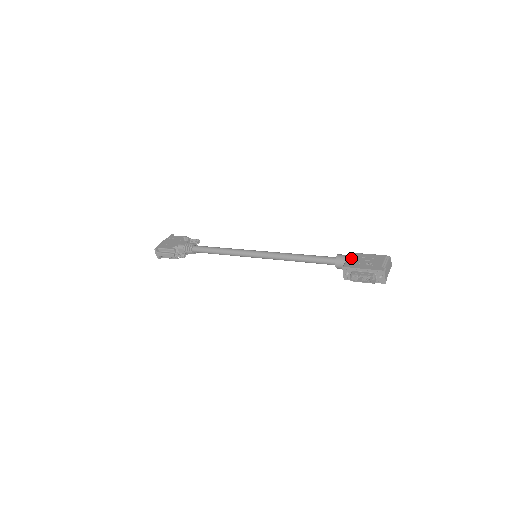
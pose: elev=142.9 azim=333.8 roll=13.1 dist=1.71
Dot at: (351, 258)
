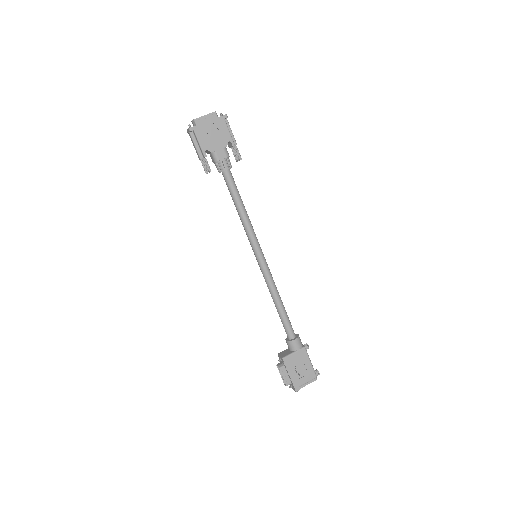
Dot at: (297, 355)
